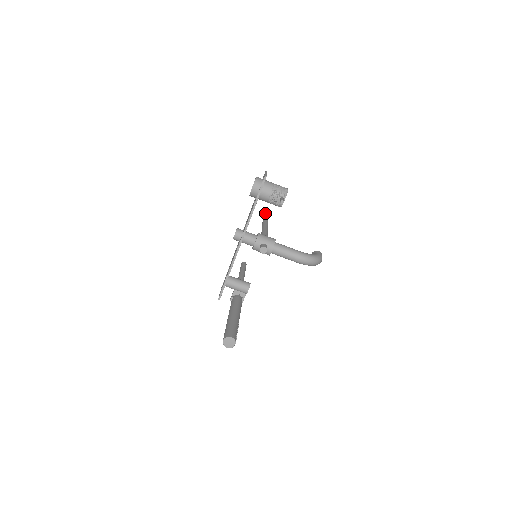
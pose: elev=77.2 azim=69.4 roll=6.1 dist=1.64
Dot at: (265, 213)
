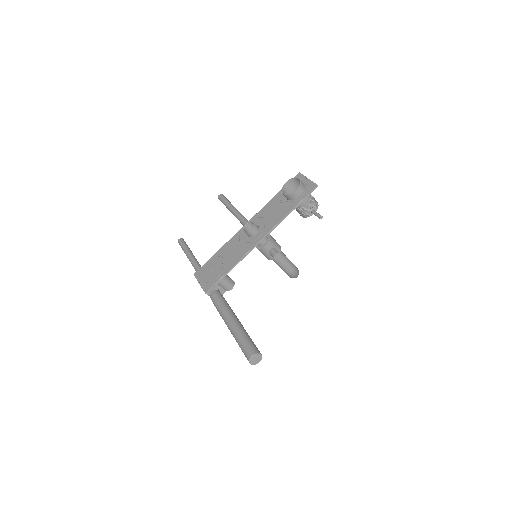
Dot at: (222, 194)
